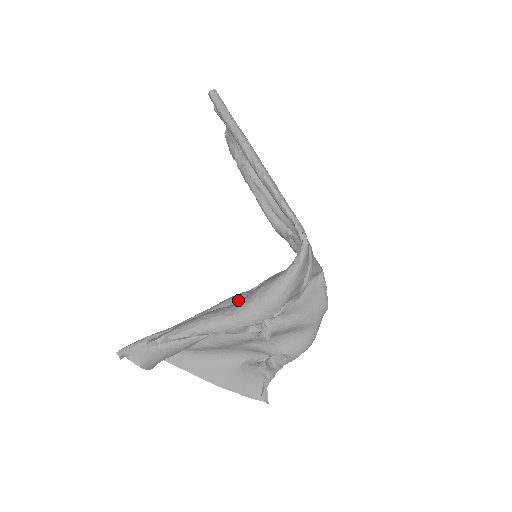
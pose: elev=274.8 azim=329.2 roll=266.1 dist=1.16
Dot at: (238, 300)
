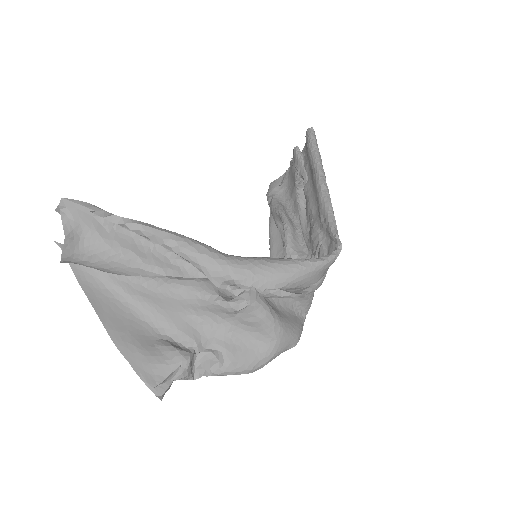
Dot at: occluded
